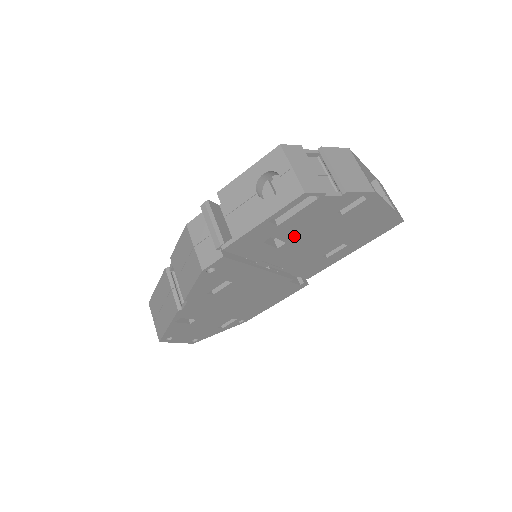
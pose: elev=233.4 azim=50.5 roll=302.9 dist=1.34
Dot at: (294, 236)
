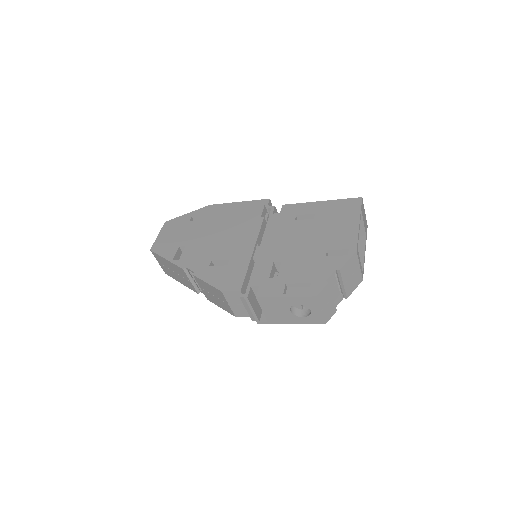
Dot at: occluded
